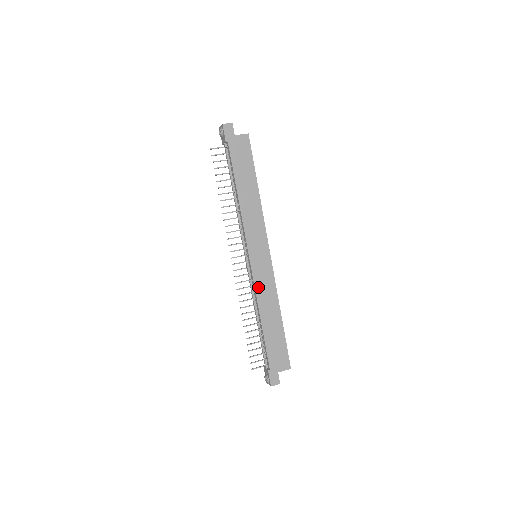
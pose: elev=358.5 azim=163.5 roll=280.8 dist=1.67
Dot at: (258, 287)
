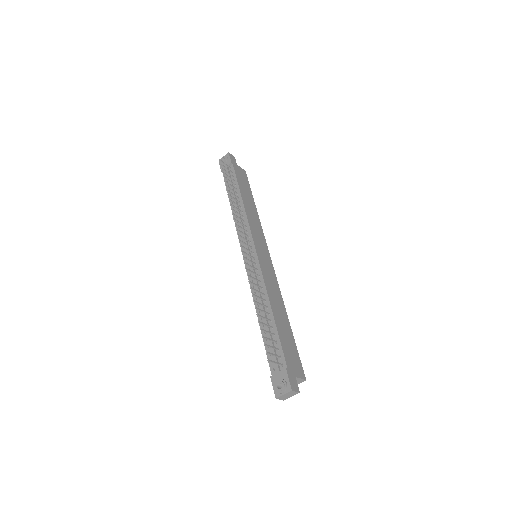
Dot at: (265, 277)
